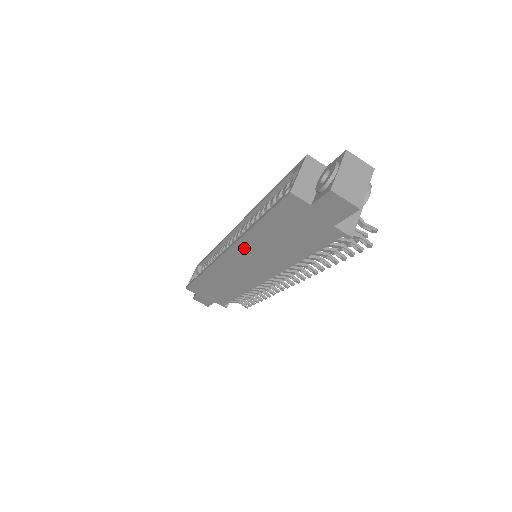
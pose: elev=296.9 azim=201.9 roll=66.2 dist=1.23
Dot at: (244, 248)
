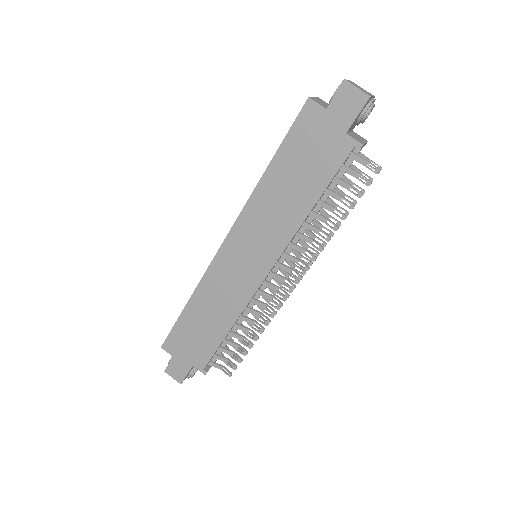
Dot at: (250, 216)
